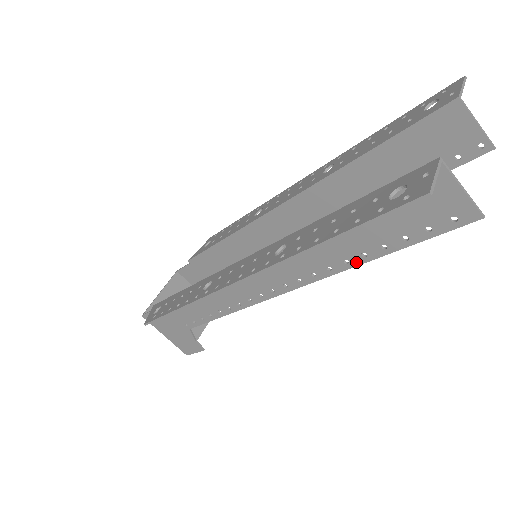
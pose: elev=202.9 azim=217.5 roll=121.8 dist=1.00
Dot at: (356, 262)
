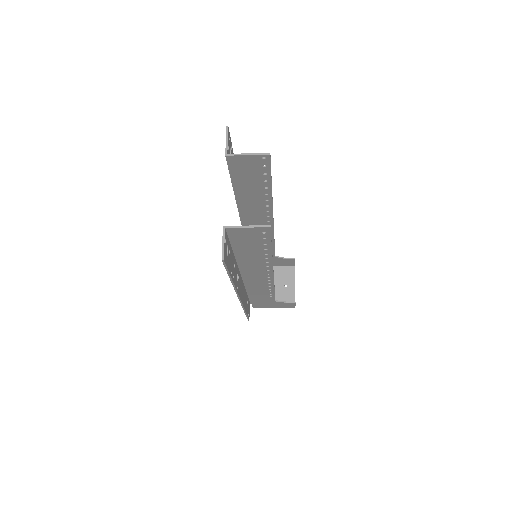
Dot at: (269, 257)
